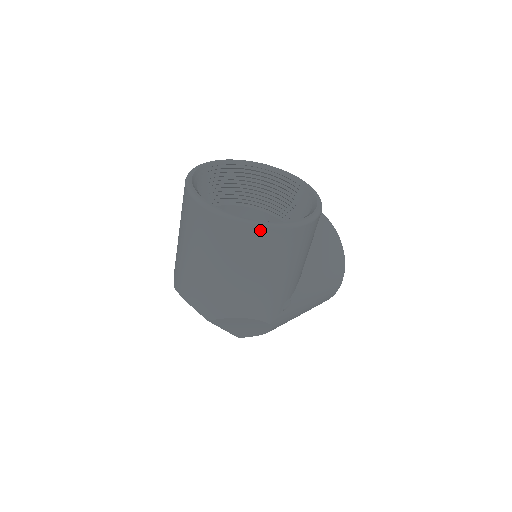
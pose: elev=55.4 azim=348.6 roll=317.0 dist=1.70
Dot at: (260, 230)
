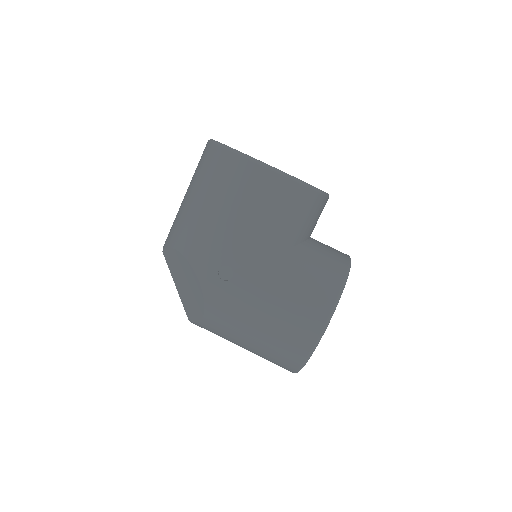
Dot at: (220, 150)
